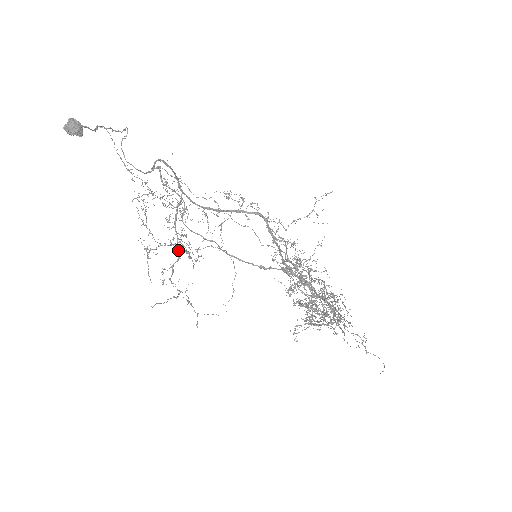
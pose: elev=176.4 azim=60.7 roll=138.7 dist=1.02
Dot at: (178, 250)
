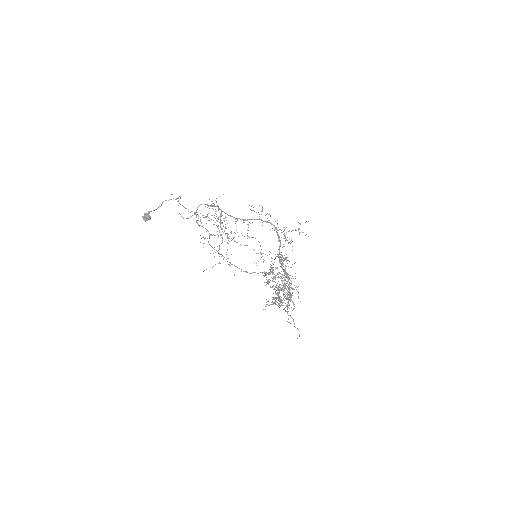
Dot at: (222, 238)
